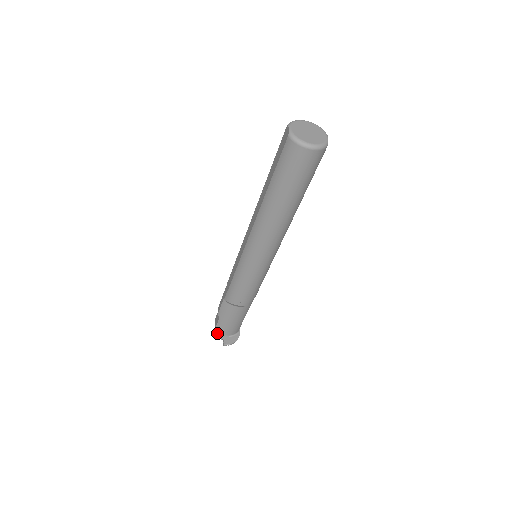
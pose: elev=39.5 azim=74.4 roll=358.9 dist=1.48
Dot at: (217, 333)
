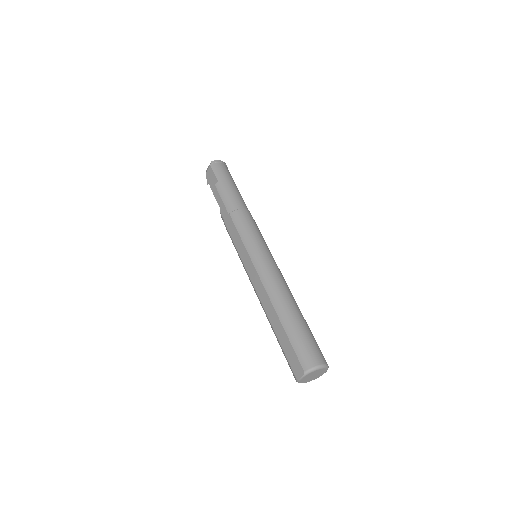
Dot at: occluded
